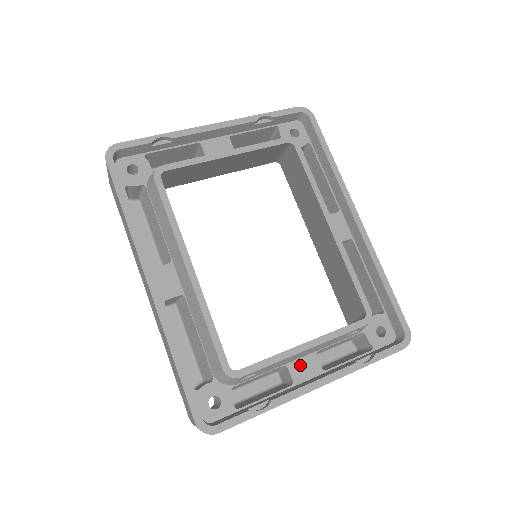
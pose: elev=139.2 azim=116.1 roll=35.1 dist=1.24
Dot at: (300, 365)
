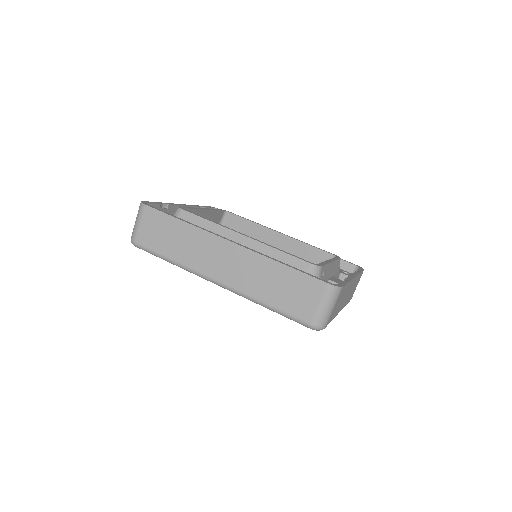
Dot at: (334, 280)
